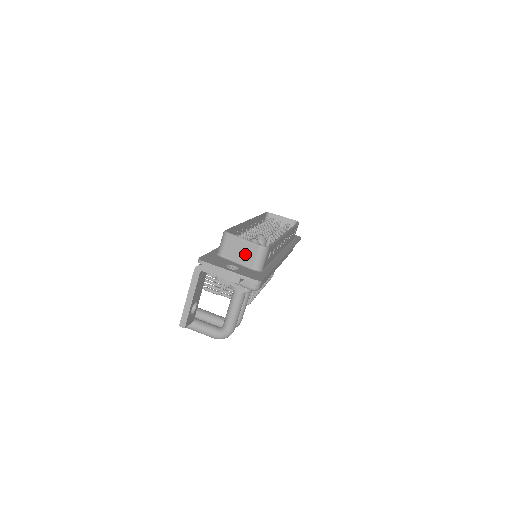
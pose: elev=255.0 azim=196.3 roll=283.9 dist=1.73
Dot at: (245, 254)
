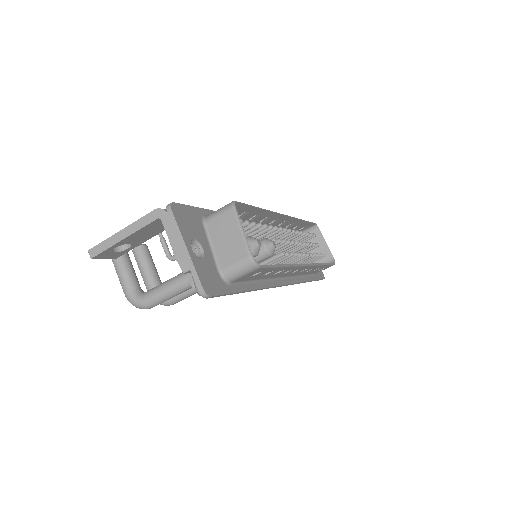
Dot at: (228, 248)
